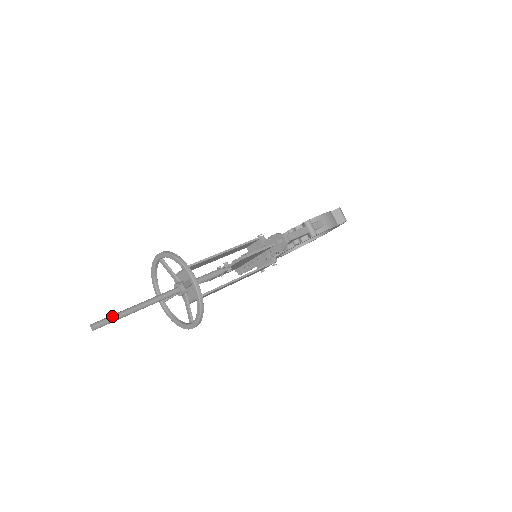
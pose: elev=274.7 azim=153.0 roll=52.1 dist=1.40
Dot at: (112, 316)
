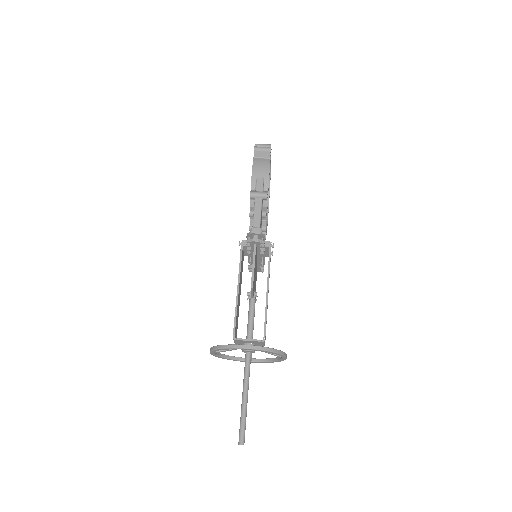
Dot at: (241, 424)
